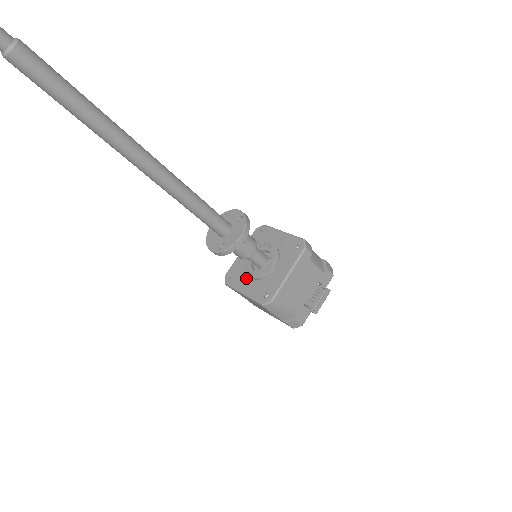
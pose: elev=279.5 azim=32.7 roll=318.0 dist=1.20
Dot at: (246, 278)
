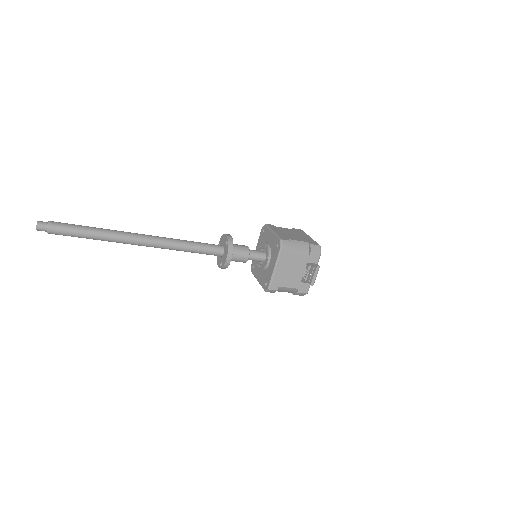
Dot at: (258, 269)
